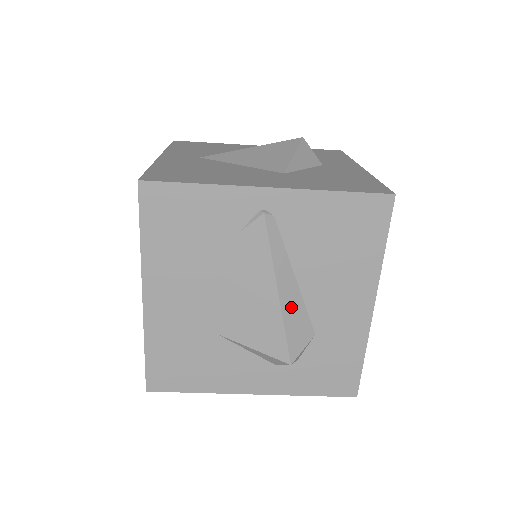
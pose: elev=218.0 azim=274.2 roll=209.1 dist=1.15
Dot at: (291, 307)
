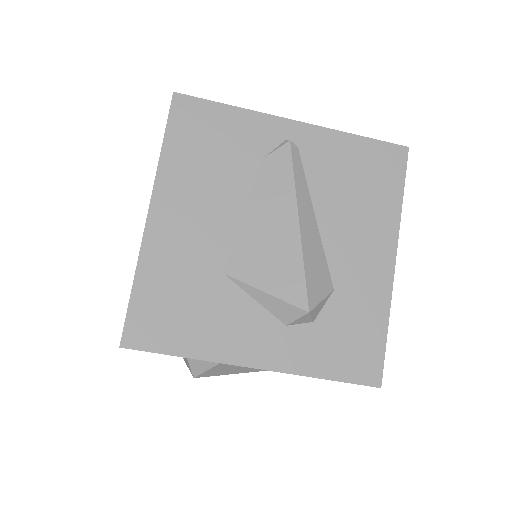
Dot at: (311, 245)
